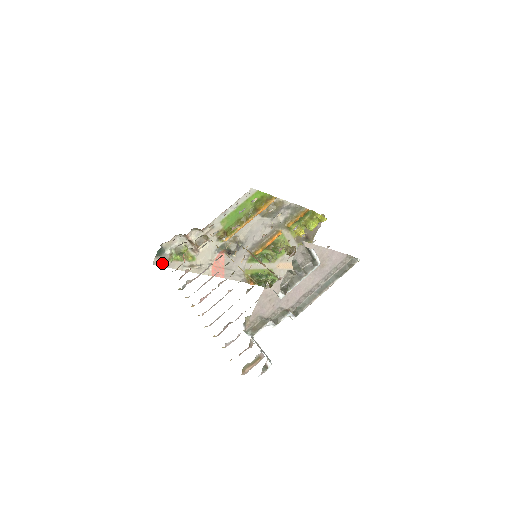
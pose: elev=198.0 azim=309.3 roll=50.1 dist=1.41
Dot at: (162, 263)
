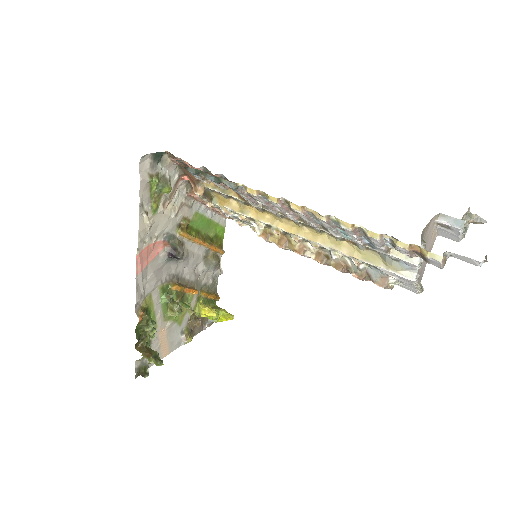
Dot at: (143, 170)
